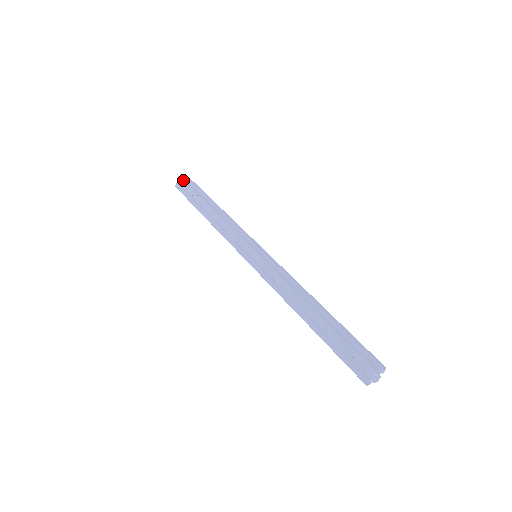
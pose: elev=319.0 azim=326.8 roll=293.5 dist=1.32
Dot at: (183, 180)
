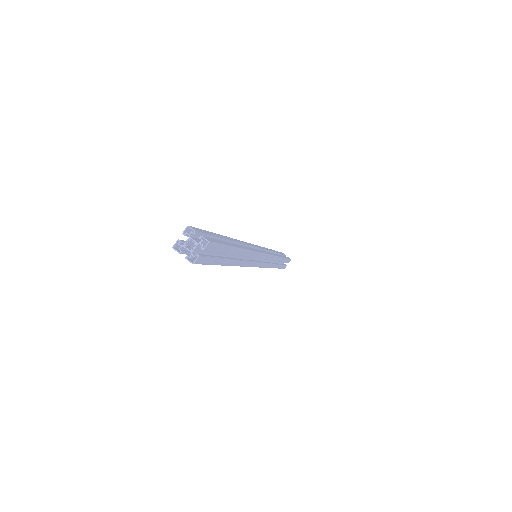
Dot at: (281, 252)
